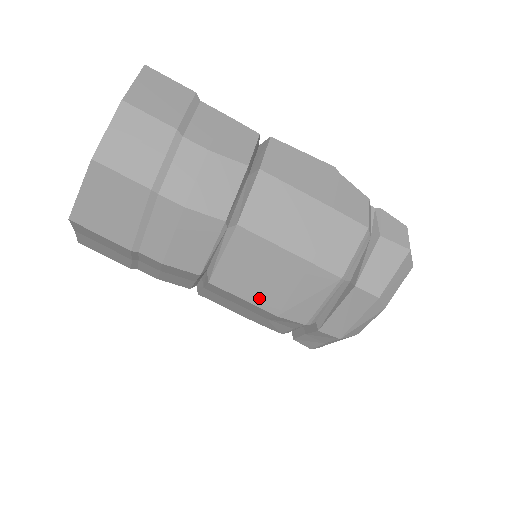
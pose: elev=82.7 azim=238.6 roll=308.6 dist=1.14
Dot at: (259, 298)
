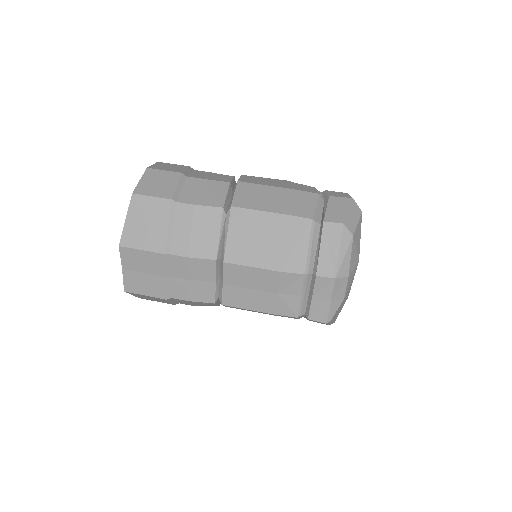
Dot at: (263, 260)
